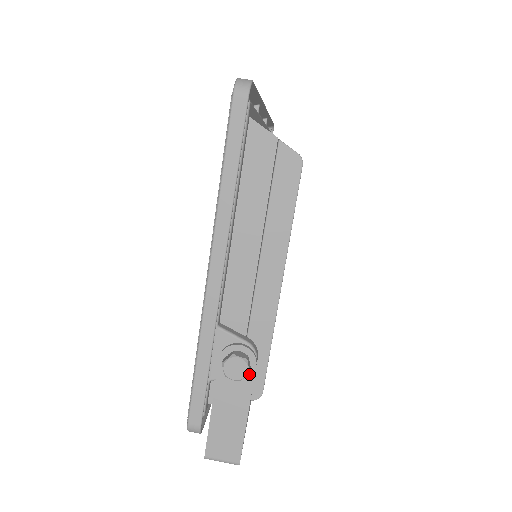
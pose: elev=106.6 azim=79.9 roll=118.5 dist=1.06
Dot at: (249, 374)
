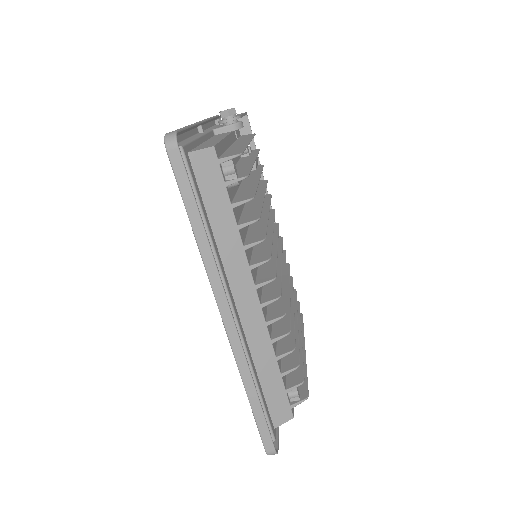
Dot at: occluded
